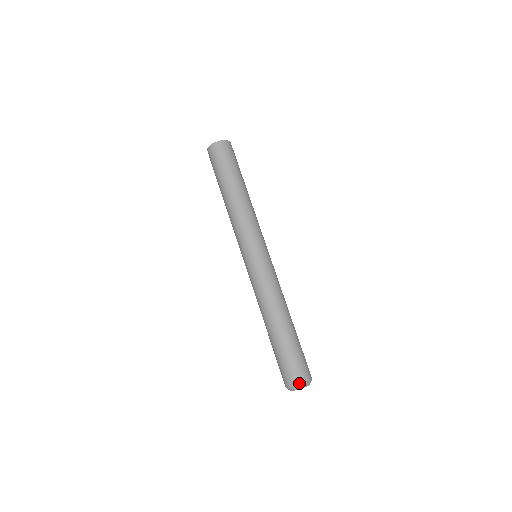
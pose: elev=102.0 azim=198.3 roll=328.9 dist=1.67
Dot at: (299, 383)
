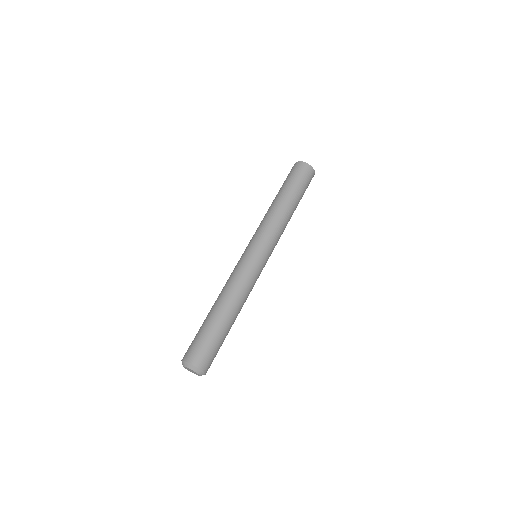
Dot at: (203, 369)
